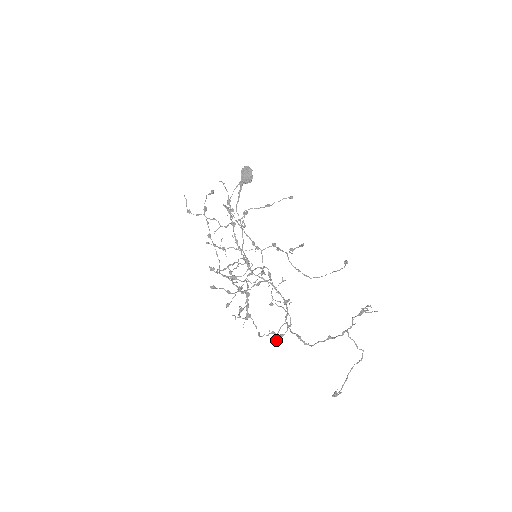
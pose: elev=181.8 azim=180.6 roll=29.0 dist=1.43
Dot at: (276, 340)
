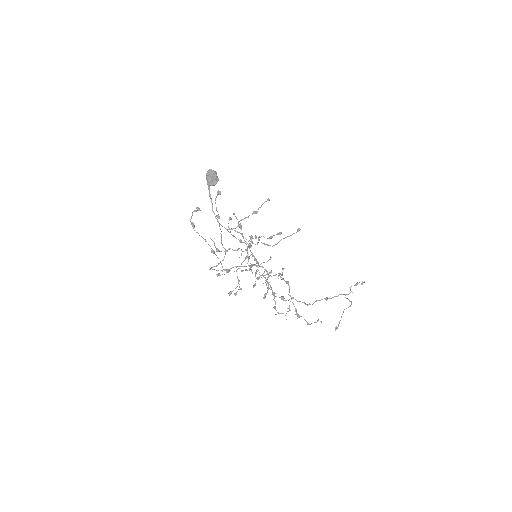
Dot at: occluded
